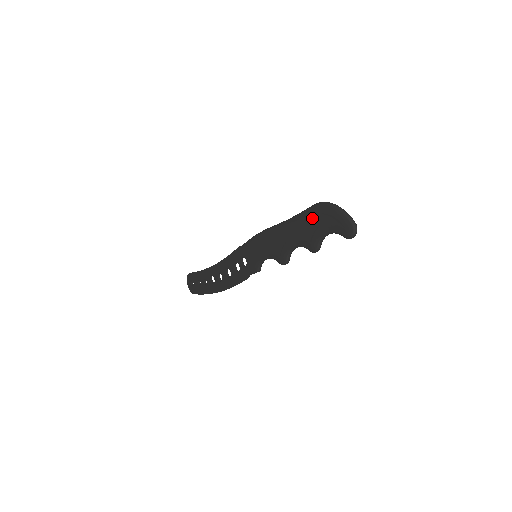
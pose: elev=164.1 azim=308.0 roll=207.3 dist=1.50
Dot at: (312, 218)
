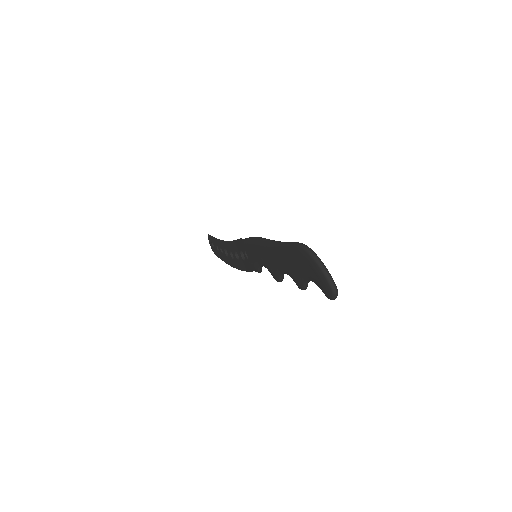
Dot at: (295, 257)
